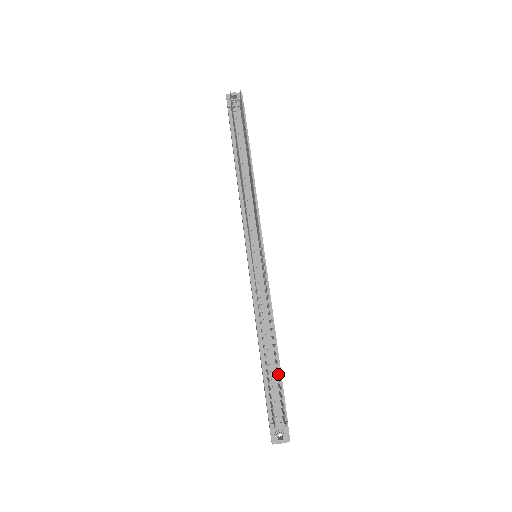
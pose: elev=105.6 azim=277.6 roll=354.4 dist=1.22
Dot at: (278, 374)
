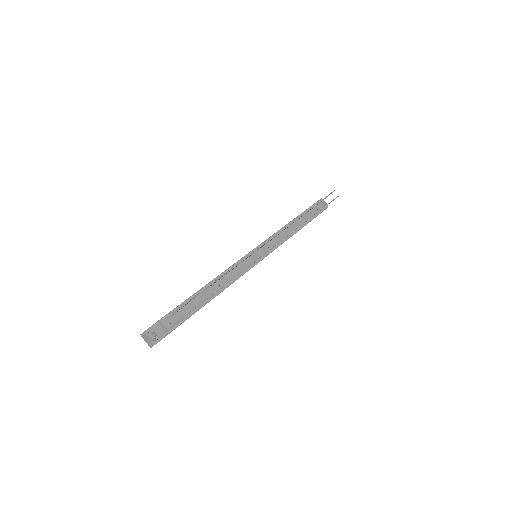
Dot at: (198, 307)
